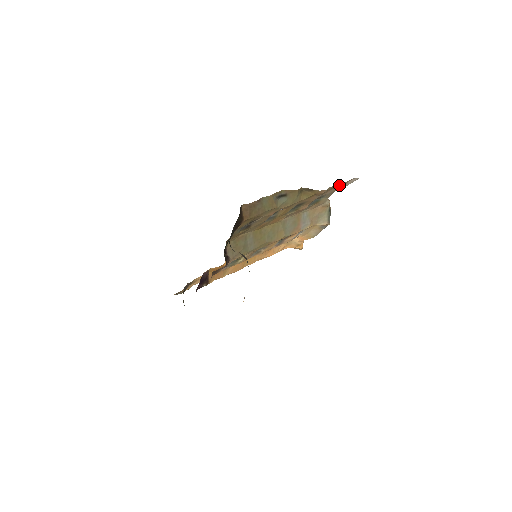
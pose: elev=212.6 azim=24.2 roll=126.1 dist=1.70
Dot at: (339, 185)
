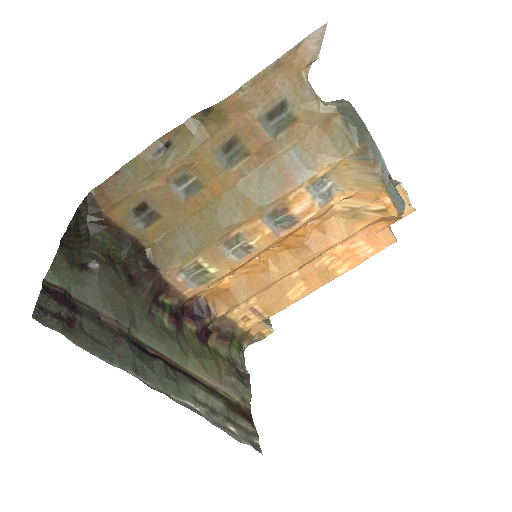
Dot at: (282, 67)
